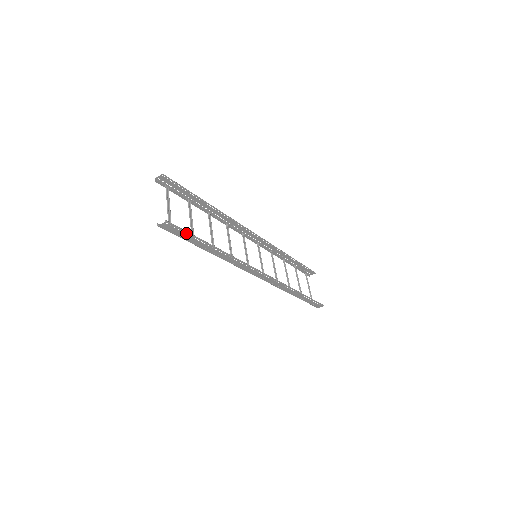
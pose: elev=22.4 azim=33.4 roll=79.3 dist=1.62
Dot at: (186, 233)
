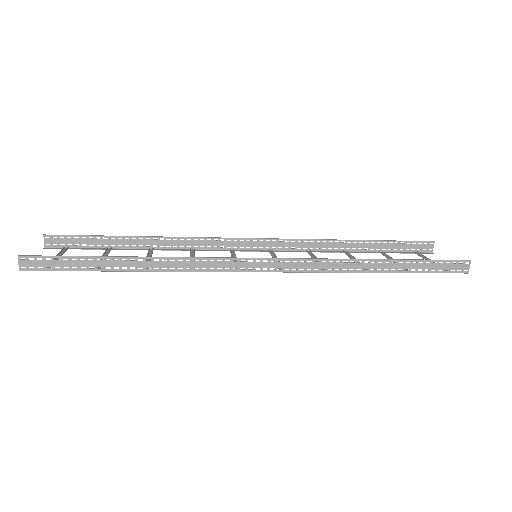
Dot at: occluded
